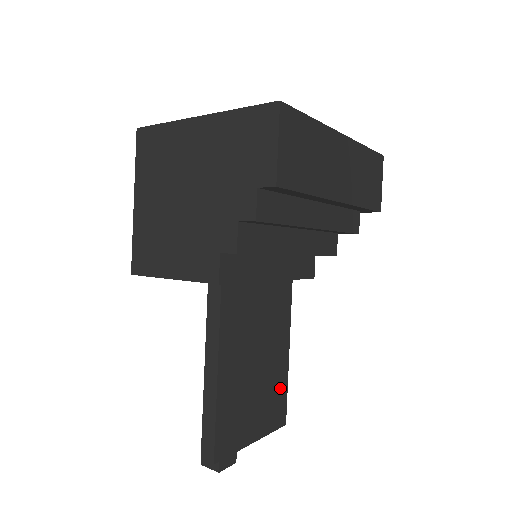
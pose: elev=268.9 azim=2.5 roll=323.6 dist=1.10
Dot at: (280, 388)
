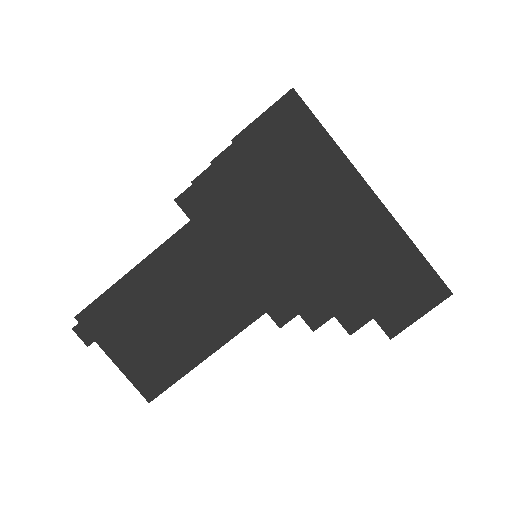
Dot at: (171, 368)
